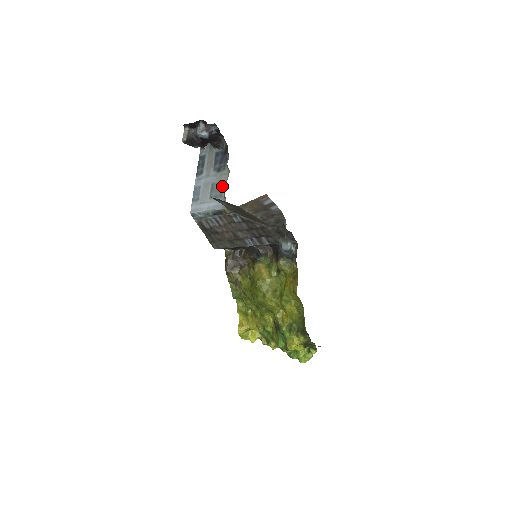
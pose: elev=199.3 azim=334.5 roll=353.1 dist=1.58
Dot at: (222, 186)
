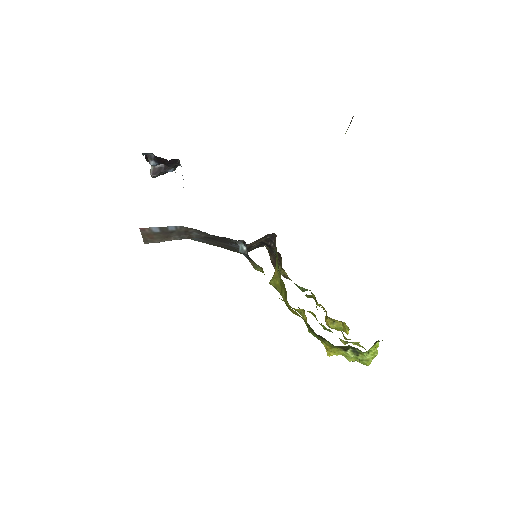
Dot at: occluded
